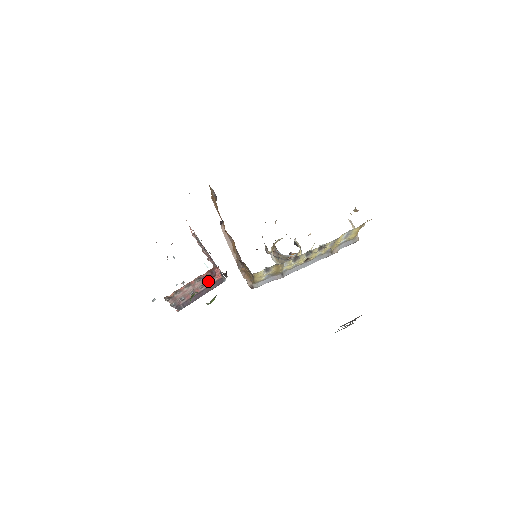
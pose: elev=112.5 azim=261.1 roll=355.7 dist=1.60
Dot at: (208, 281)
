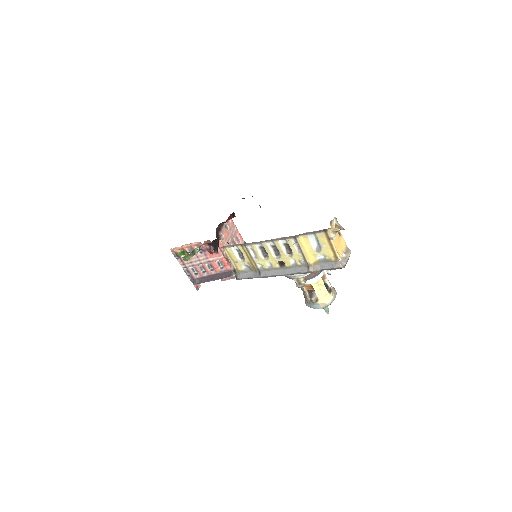
Dot at: (215, 263)
